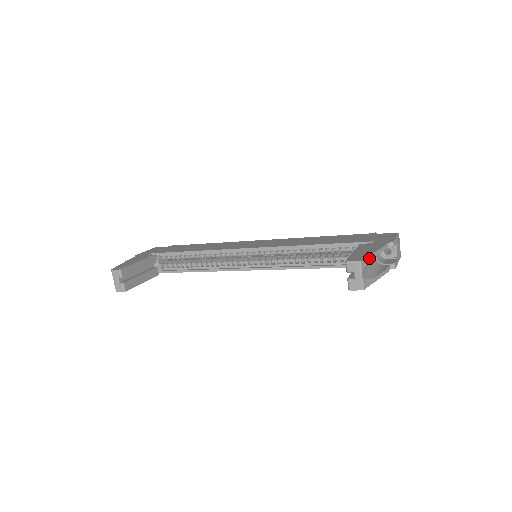
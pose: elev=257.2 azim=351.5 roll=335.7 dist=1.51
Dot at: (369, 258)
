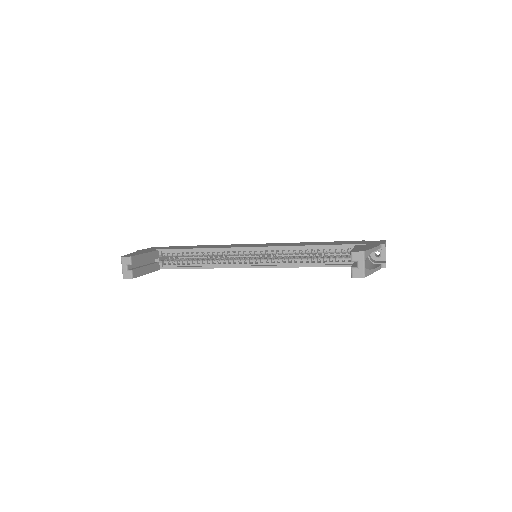
Dot at: (369, 251)
